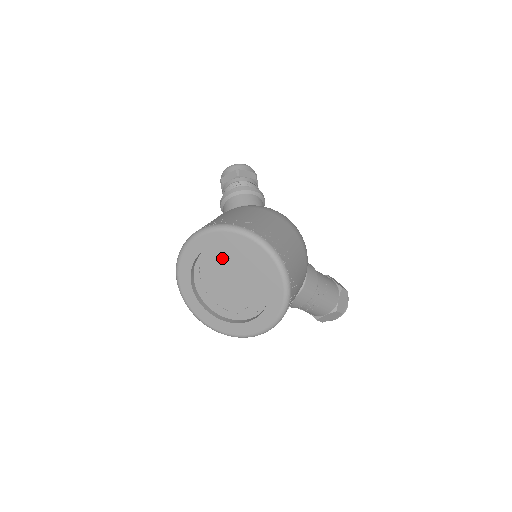
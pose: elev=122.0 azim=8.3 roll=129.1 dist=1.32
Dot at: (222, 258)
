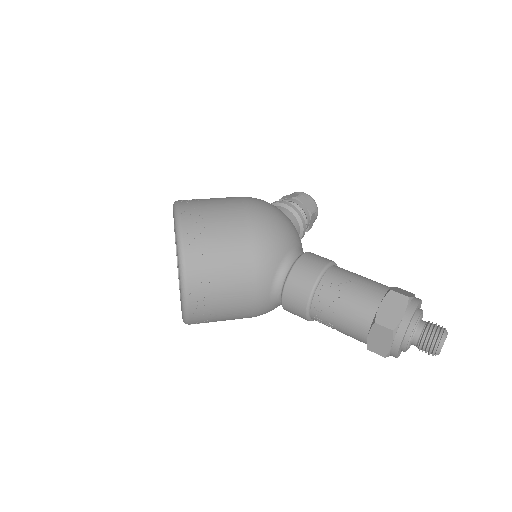
Dot at: occluded
